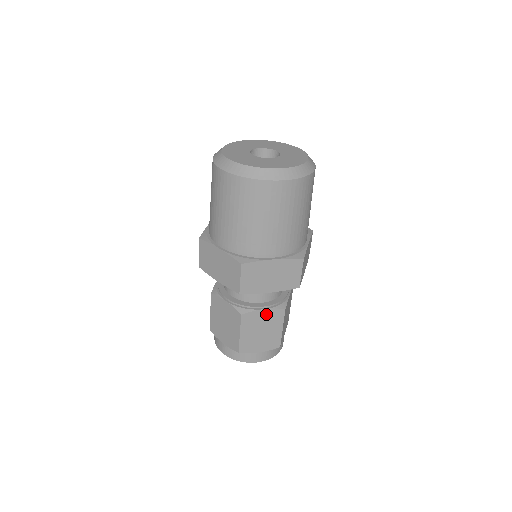
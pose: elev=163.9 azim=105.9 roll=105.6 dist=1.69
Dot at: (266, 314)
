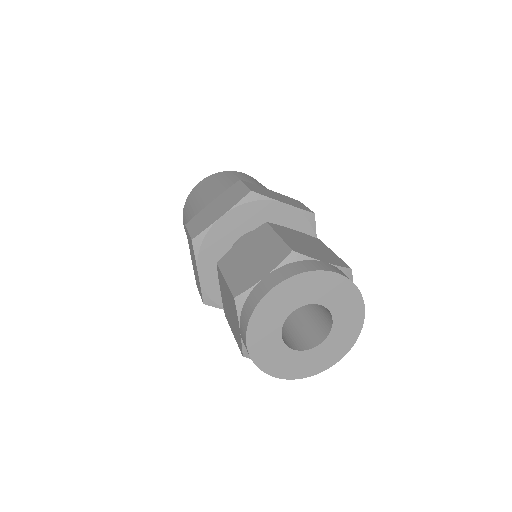
Dot at: (299, 234)
